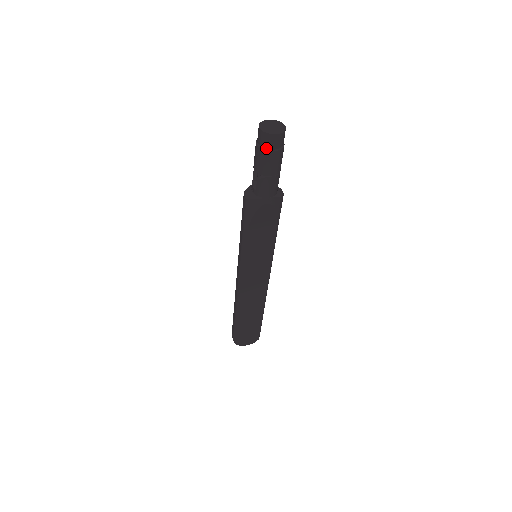
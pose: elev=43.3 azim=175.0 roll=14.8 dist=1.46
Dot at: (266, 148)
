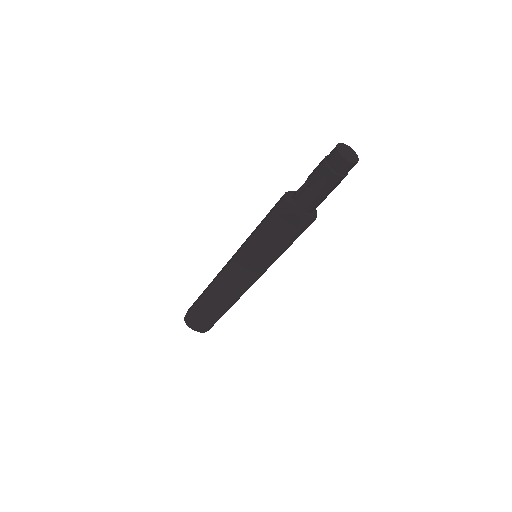
Dot at: (330, 165)
